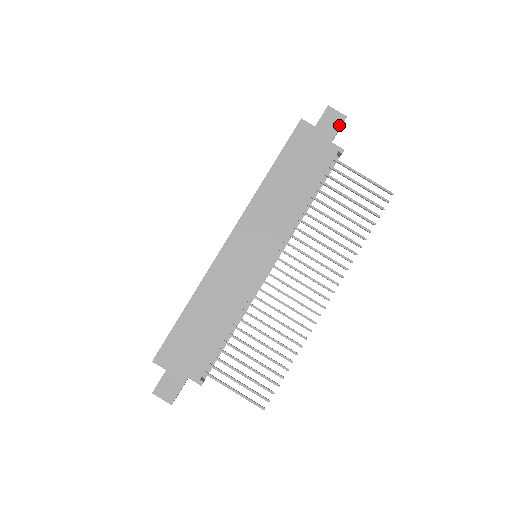
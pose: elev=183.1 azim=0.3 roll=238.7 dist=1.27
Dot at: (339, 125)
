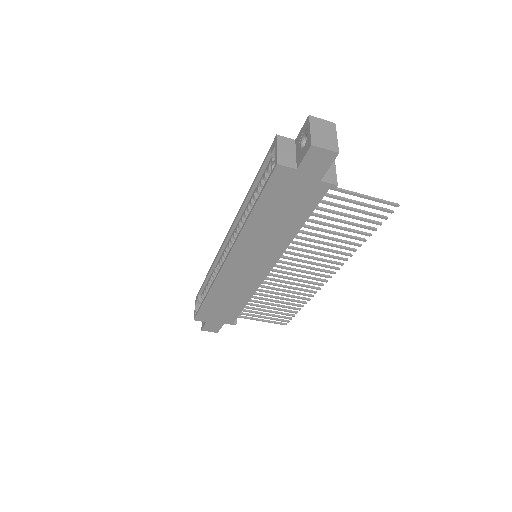
Dot at: (329, 163)
